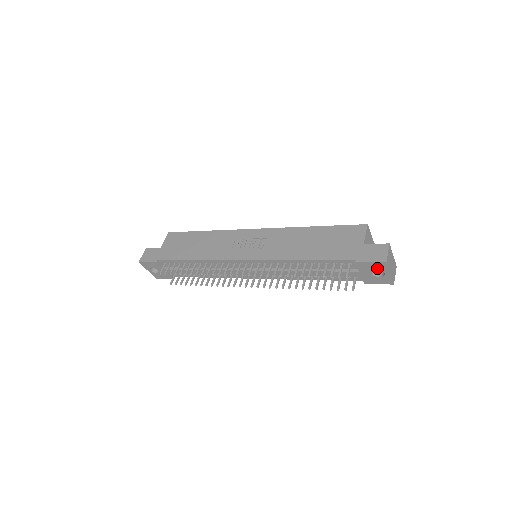
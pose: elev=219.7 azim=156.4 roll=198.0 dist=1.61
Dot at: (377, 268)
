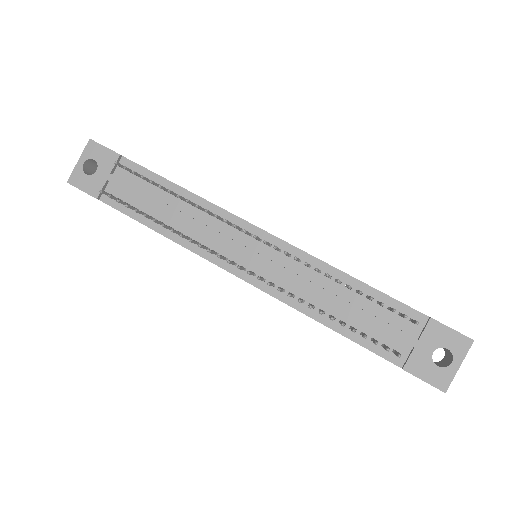
Dot at: (451, 345)
